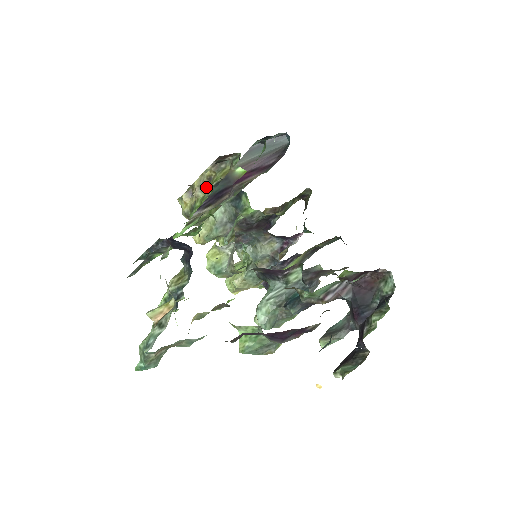
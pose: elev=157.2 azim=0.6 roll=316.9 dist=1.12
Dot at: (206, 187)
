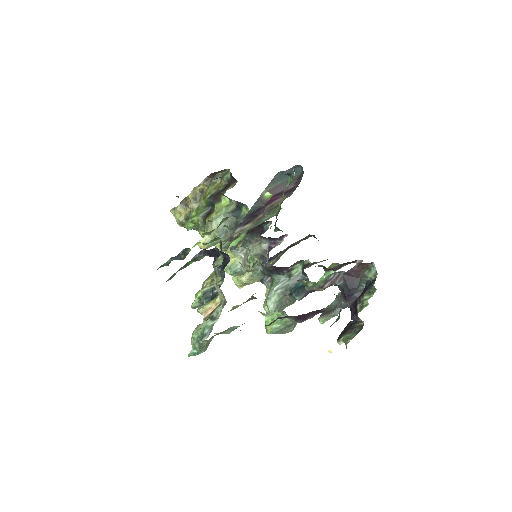
Dot at: (199, 199)
